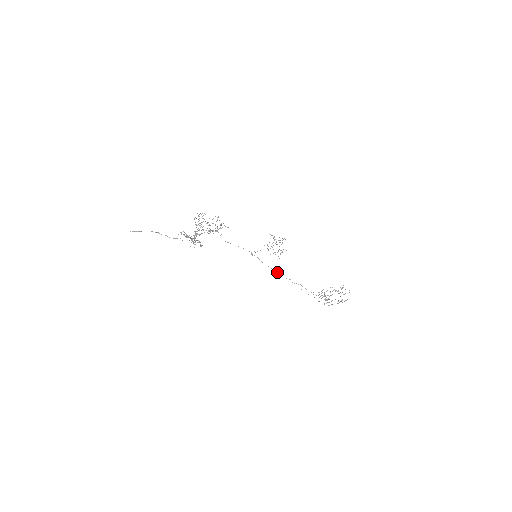
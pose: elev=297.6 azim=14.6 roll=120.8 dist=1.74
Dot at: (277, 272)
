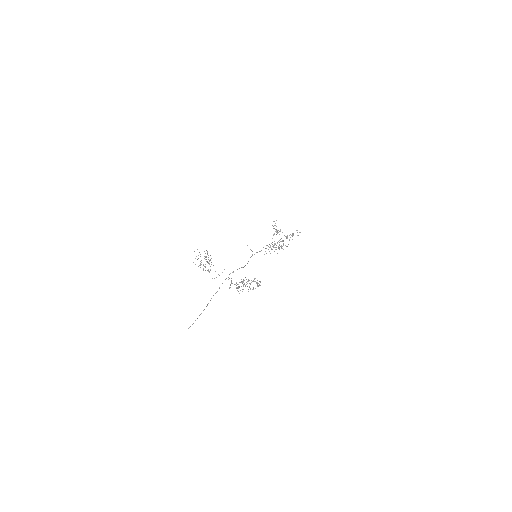
Dot at: occluded
